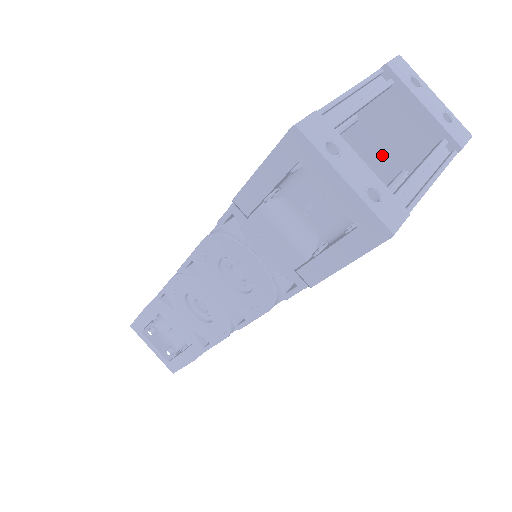
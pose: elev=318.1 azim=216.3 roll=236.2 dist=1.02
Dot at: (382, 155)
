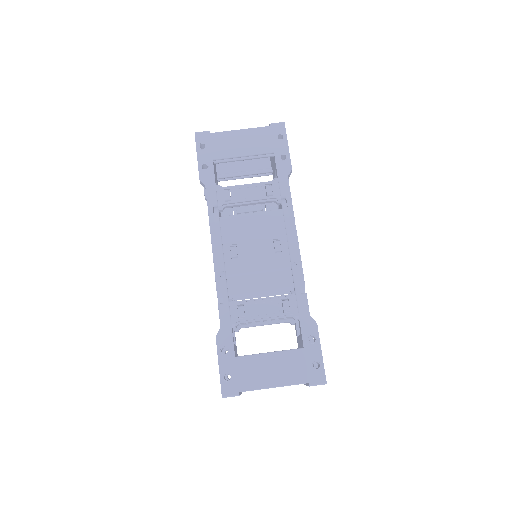
Dot at: occluded
